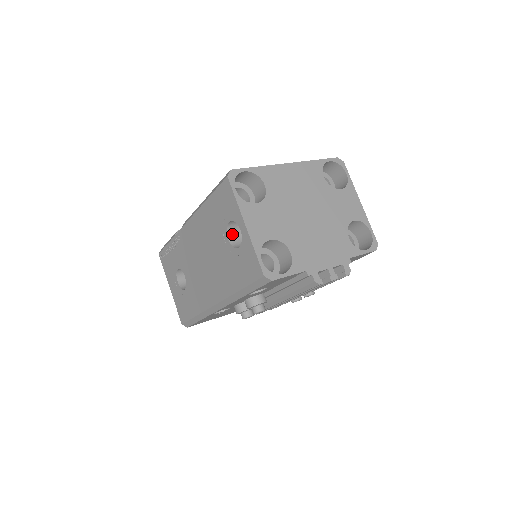
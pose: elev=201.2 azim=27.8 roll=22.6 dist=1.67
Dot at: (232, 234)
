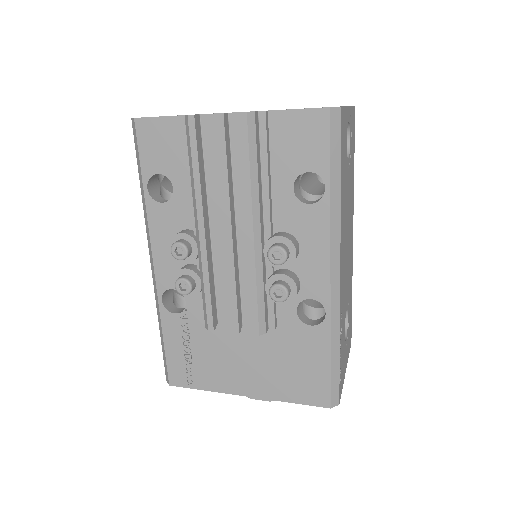
Dot at: occluded
